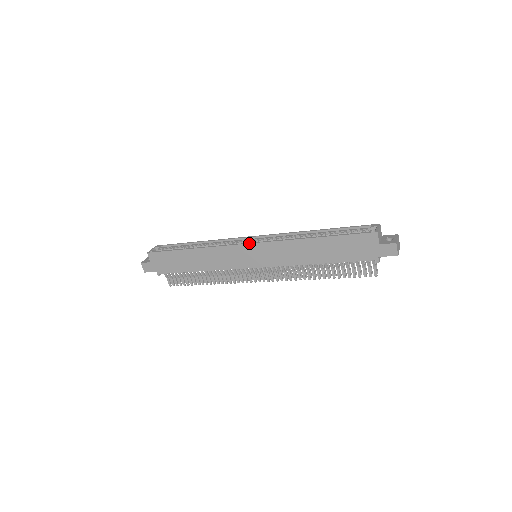
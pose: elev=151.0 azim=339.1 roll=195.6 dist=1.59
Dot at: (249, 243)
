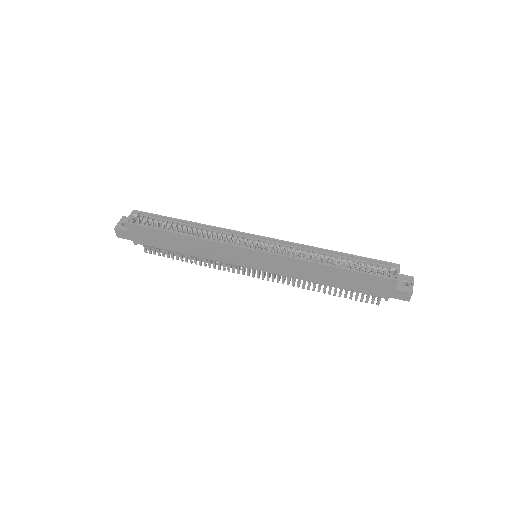
Dot at: (254, 250)
